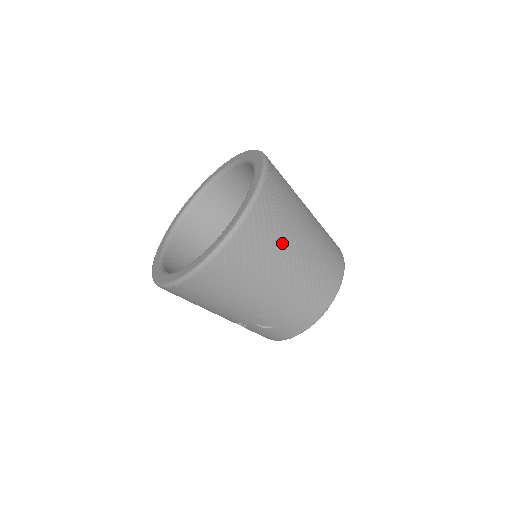
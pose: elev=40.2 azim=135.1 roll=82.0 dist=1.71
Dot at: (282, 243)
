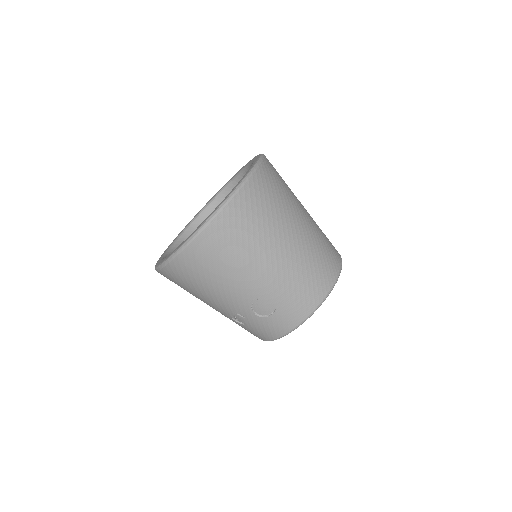
Dot at: (277, 220)
